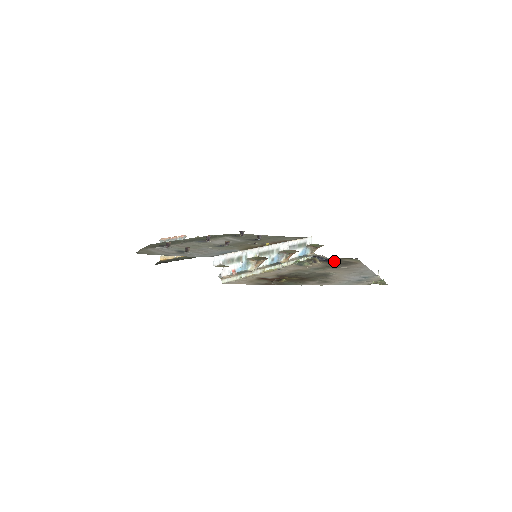
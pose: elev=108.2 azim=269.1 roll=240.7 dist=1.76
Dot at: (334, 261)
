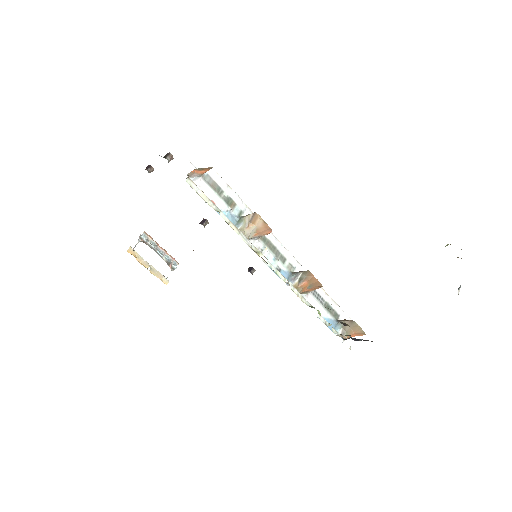
Dot at: occluded
